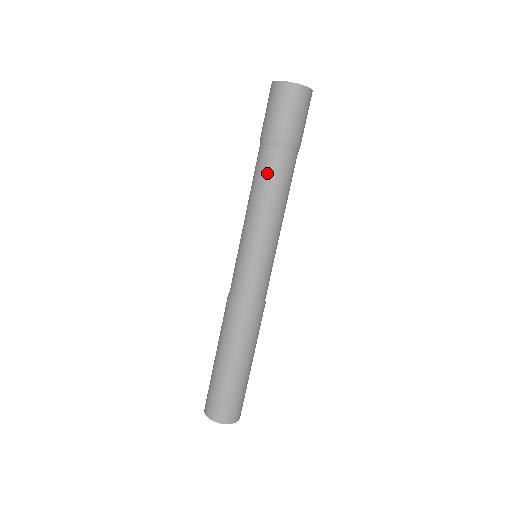
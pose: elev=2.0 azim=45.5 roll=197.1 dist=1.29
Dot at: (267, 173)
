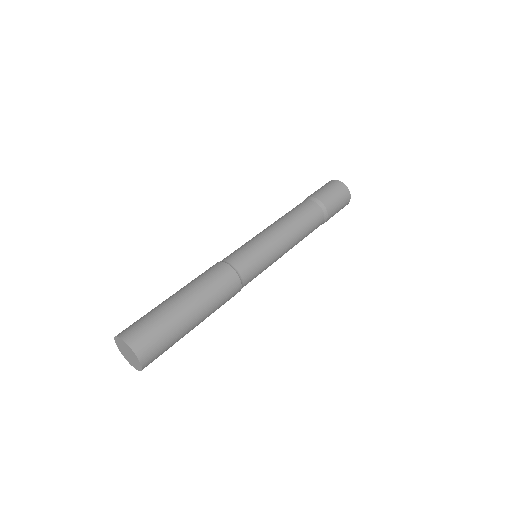
Dot at: (309, 217)
